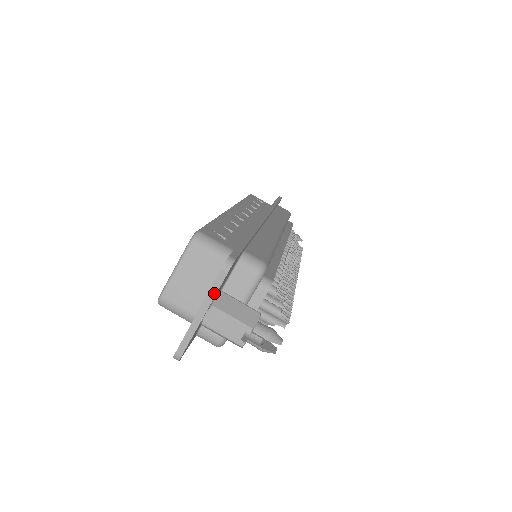
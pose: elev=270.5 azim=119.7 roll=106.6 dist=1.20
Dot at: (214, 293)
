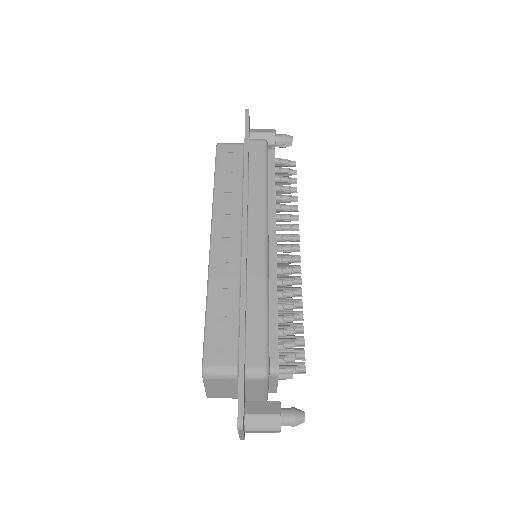
Dot at: (242, 433)
